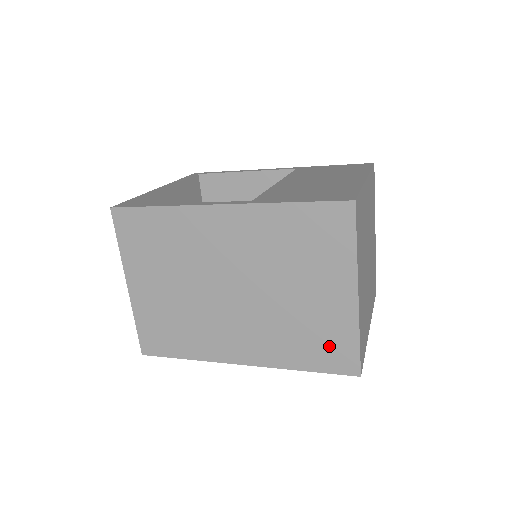
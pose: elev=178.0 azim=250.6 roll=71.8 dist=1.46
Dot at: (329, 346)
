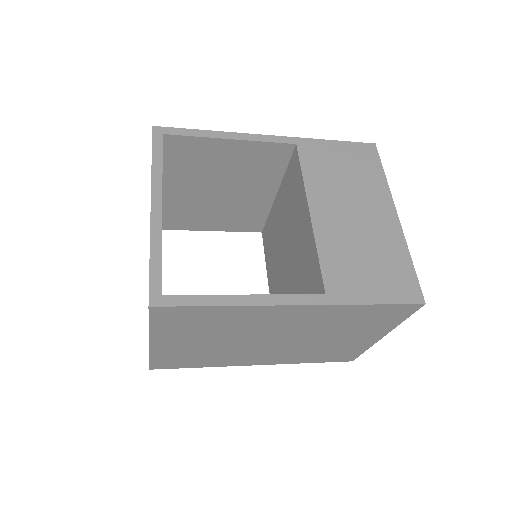
Dot at: (340, 354)
